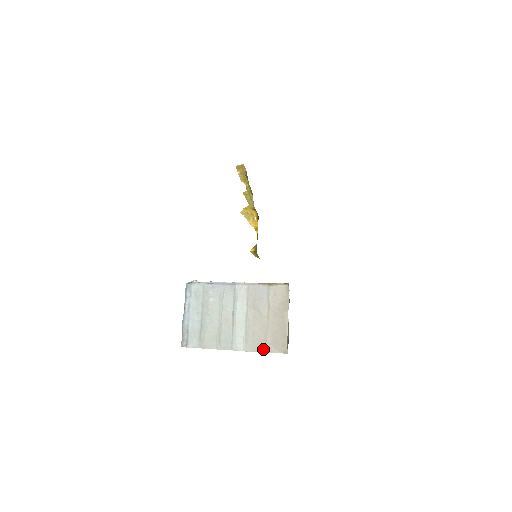
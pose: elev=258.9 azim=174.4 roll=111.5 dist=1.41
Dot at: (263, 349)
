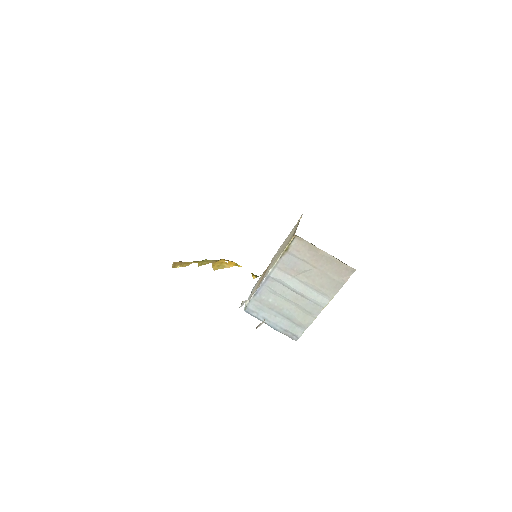
Dot at: (339, 286)
